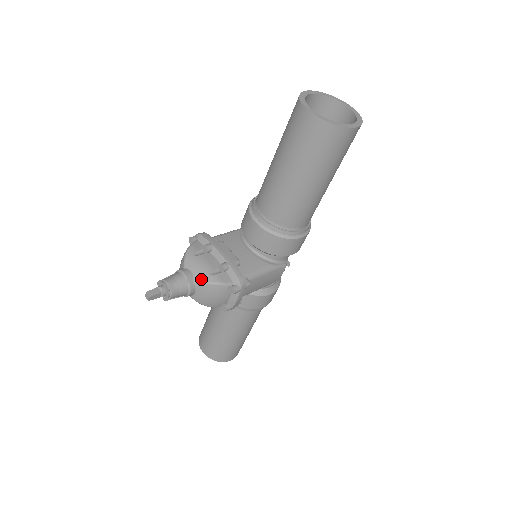
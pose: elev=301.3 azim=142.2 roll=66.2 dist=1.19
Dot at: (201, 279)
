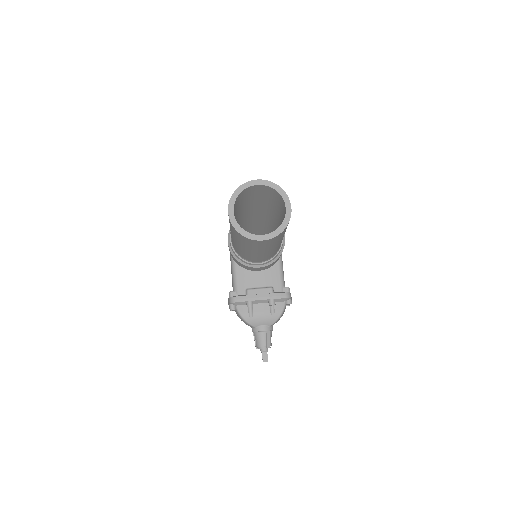
Dot at: (272, 323)
